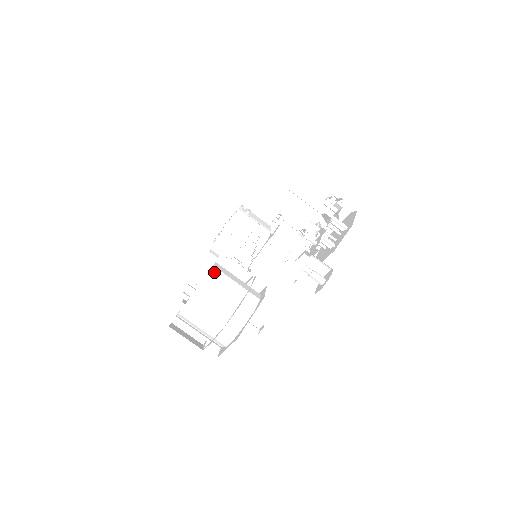
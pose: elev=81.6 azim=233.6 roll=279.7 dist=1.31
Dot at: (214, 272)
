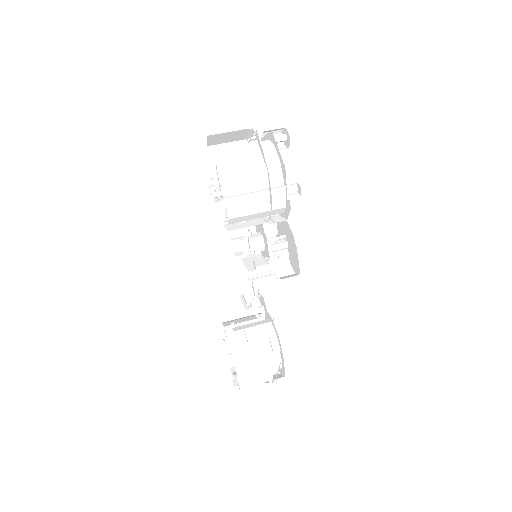
Dot at: occluded
